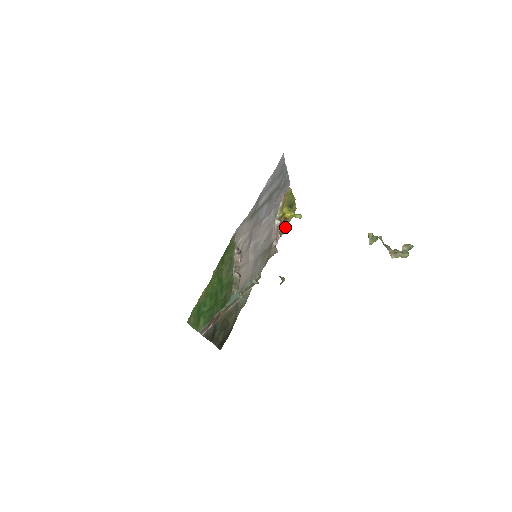
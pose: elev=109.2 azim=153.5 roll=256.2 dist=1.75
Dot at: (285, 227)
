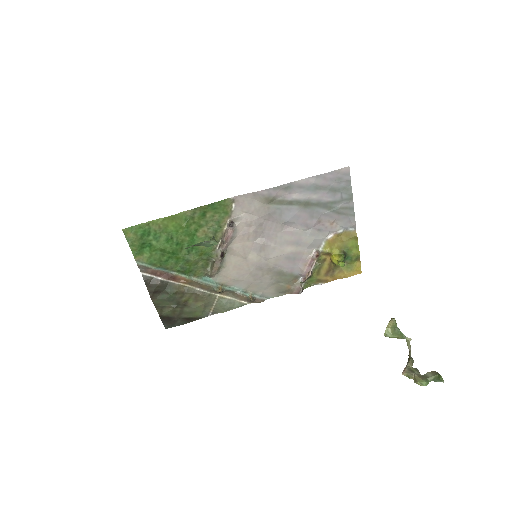
Dot at: (331, 278)
